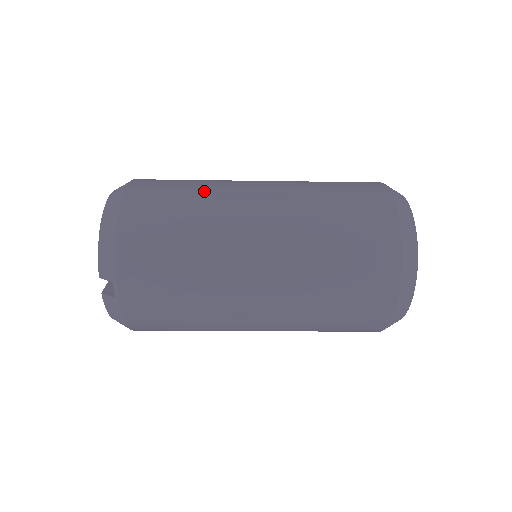
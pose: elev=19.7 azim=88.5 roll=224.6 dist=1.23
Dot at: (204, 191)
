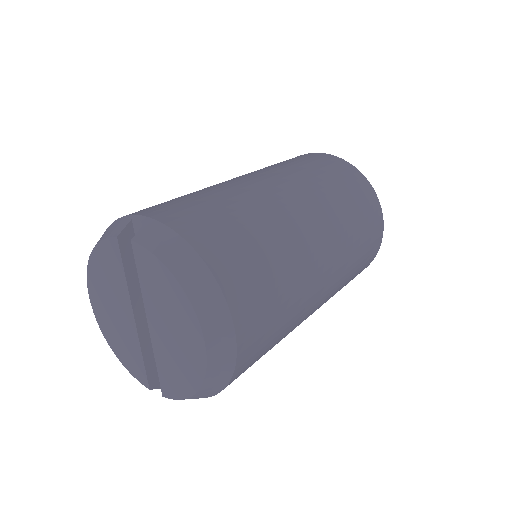
Dot at: (294, 315)
